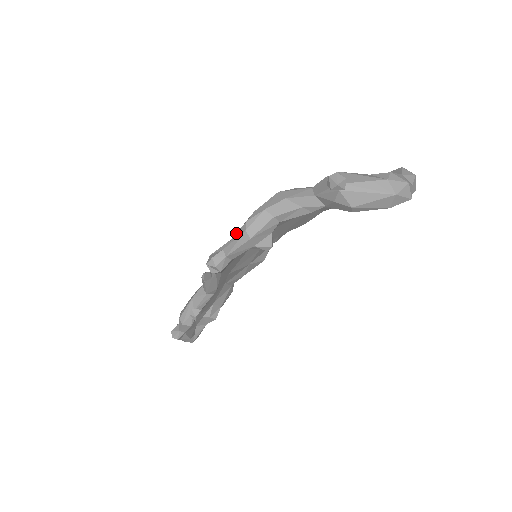
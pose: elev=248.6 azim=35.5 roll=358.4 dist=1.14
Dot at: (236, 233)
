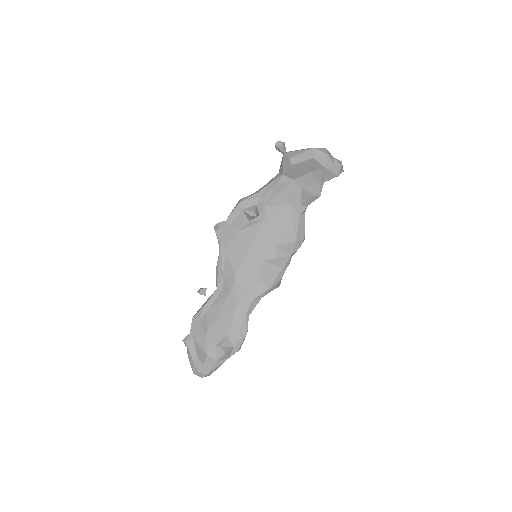
Dot at: occluded
